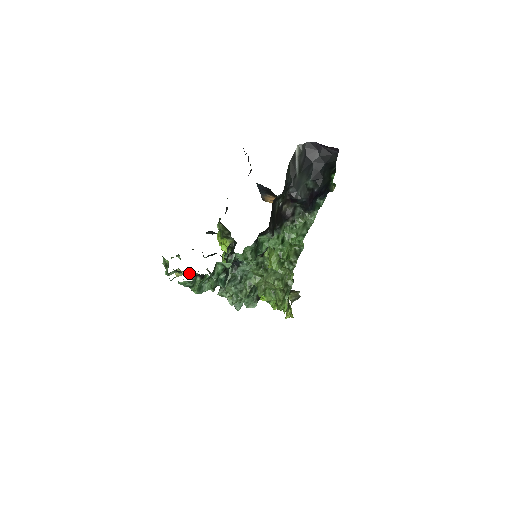
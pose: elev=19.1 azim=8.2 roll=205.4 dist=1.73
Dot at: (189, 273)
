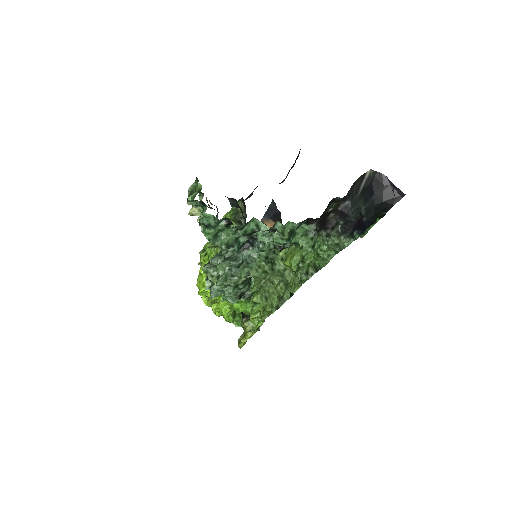
Dot at: occluded
